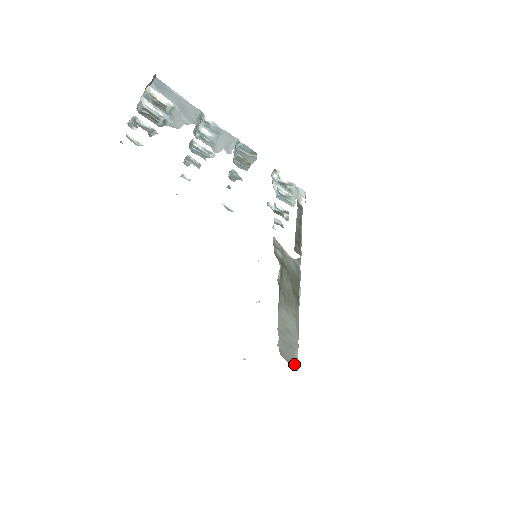
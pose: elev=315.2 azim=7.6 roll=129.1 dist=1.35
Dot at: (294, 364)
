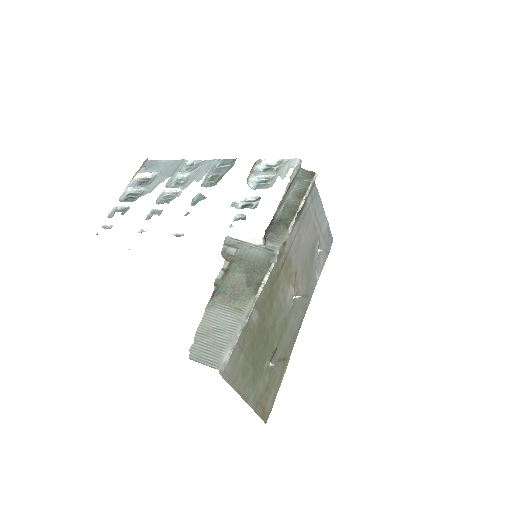
Dot at: (217, 364)
